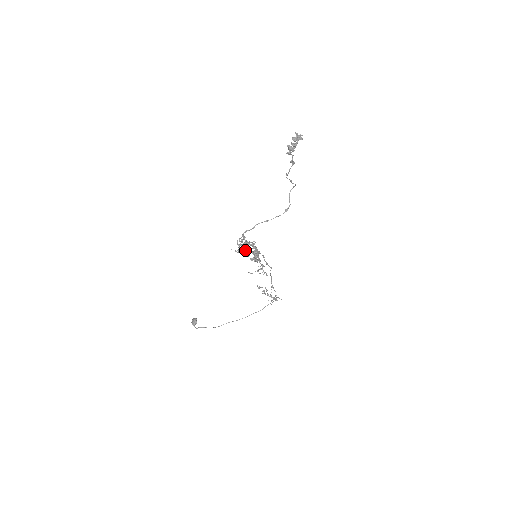
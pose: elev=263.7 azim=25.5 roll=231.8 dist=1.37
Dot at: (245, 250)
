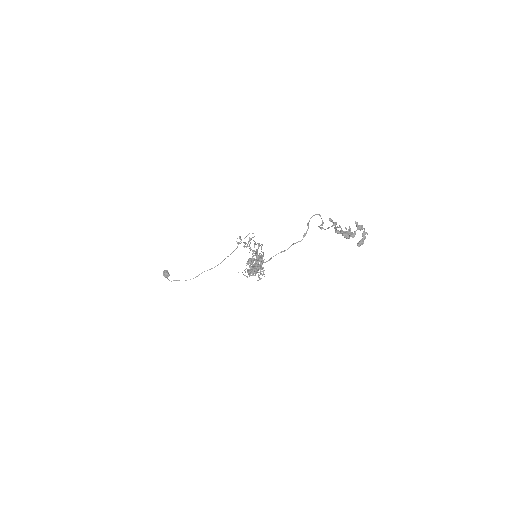
Dot at: occluded
